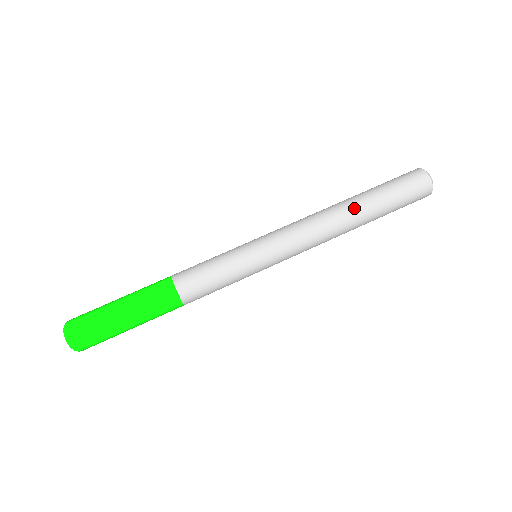
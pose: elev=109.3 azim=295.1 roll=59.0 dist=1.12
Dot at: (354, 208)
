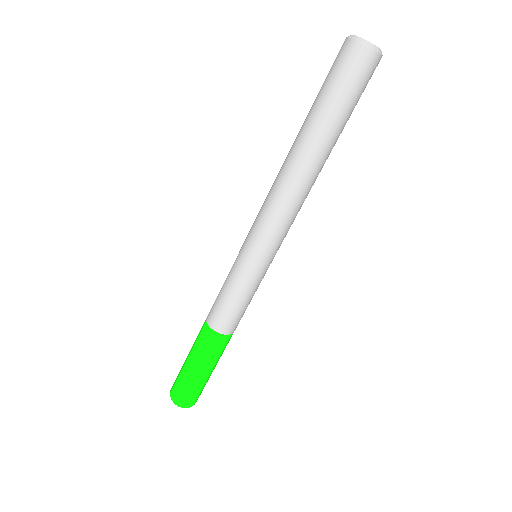
Dot at: (310, 154)
